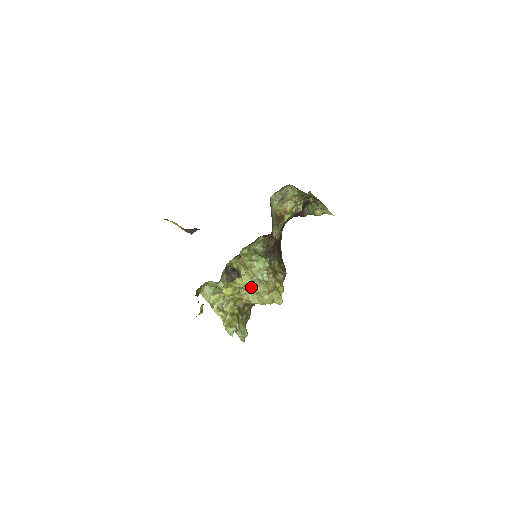
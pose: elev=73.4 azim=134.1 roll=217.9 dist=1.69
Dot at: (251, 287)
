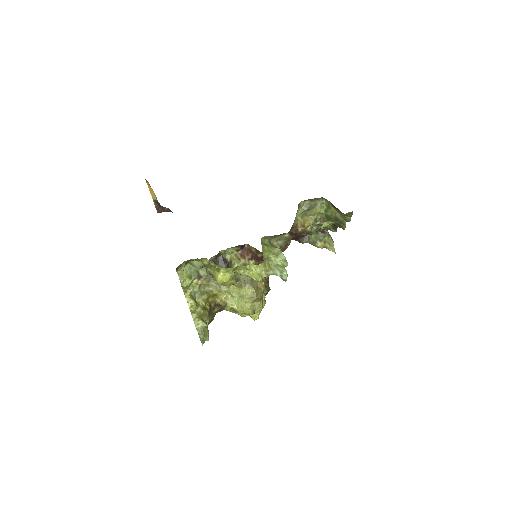
Dot at: (238, 286)
